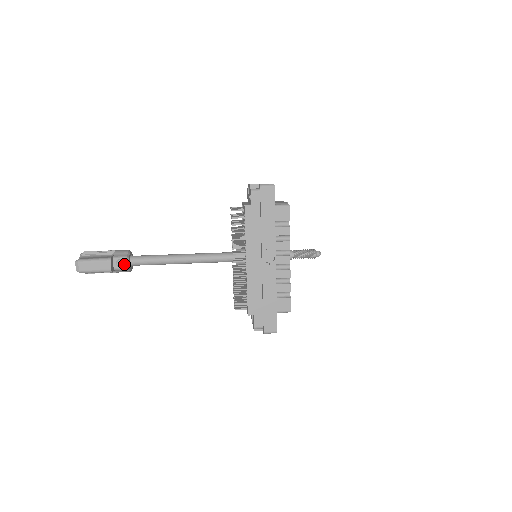
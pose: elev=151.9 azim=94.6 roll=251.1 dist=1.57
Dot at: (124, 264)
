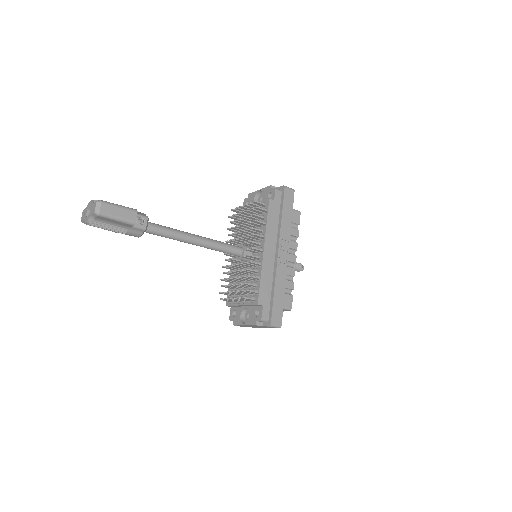
Dot at: (144, 223)
